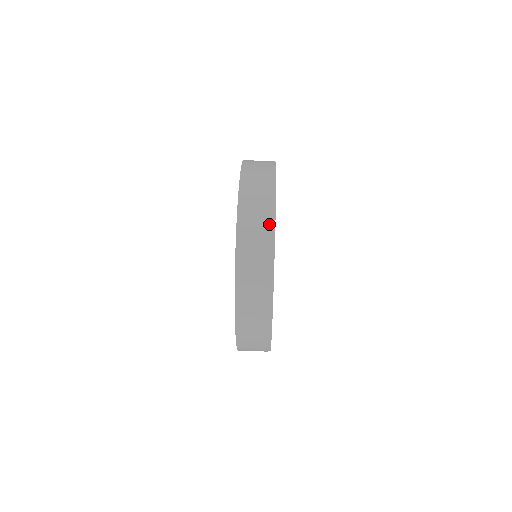
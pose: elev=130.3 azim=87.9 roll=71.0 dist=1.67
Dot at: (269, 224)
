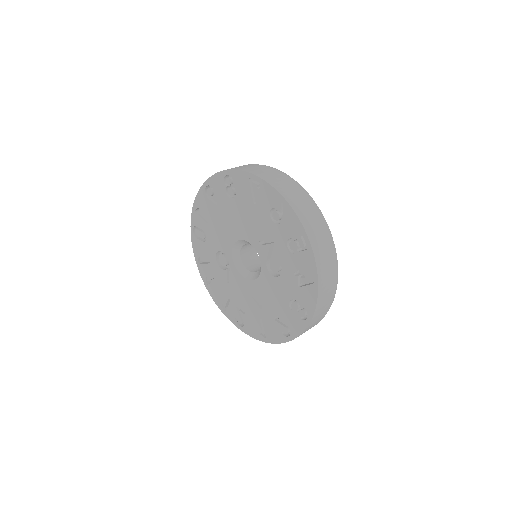
Dot at: (314, 206)
